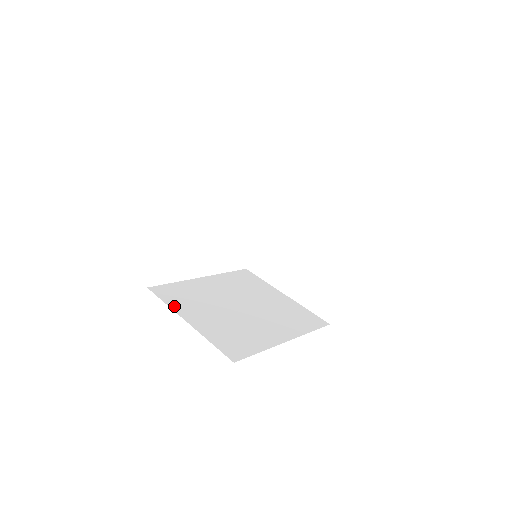
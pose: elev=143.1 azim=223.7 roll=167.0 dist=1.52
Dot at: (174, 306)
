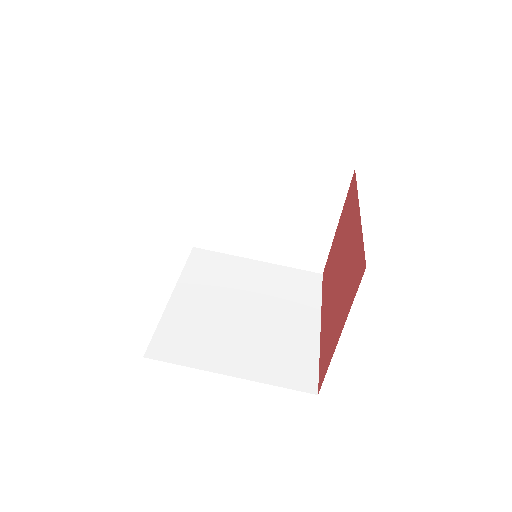
Dot at: (197, 363)
